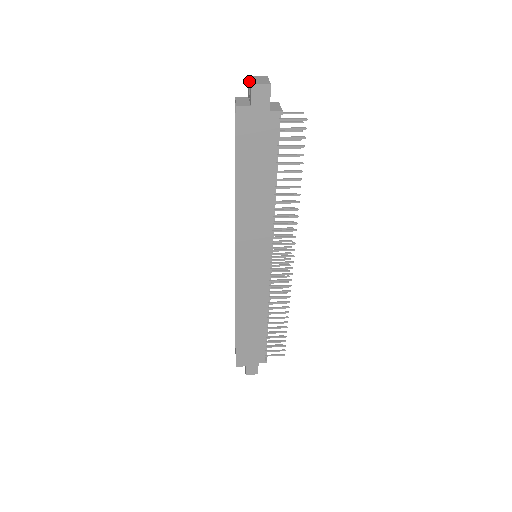
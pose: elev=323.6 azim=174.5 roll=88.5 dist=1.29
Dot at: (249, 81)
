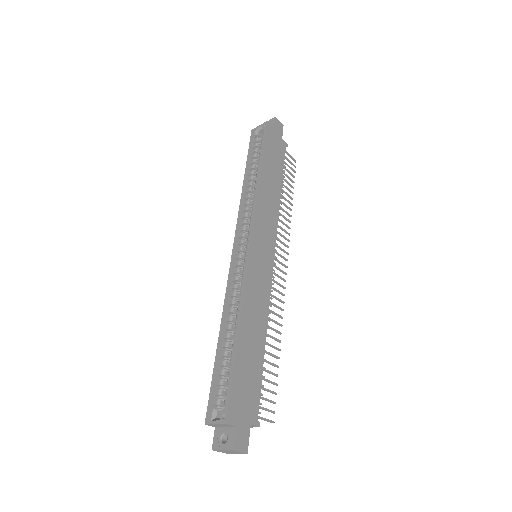
Dot at: occluded
